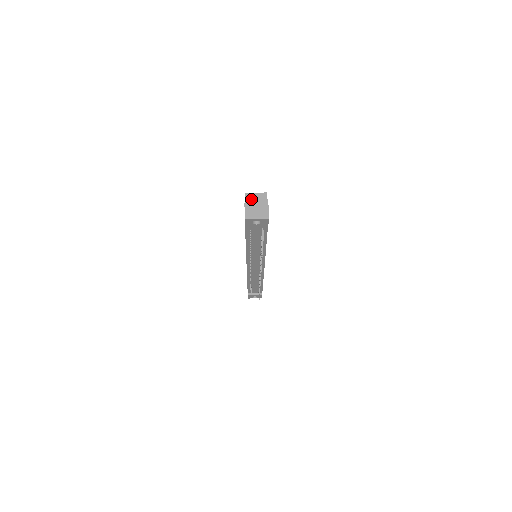
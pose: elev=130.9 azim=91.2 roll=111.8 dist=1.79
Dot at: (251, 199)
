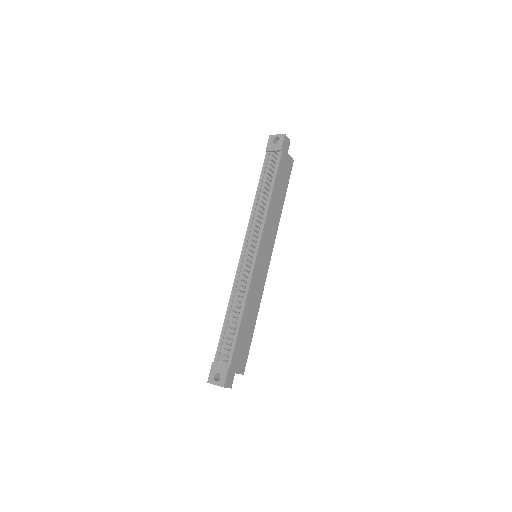
Dot at: occluded
